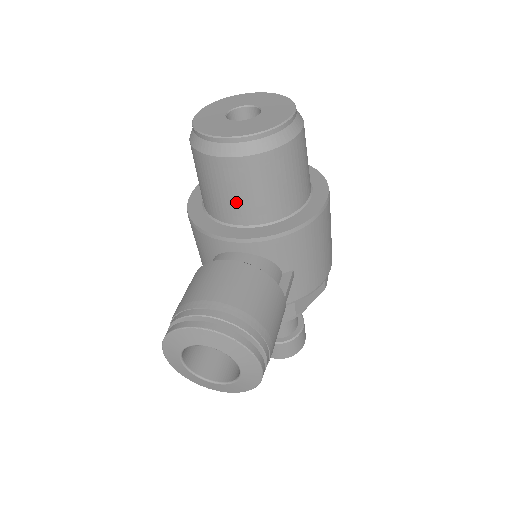
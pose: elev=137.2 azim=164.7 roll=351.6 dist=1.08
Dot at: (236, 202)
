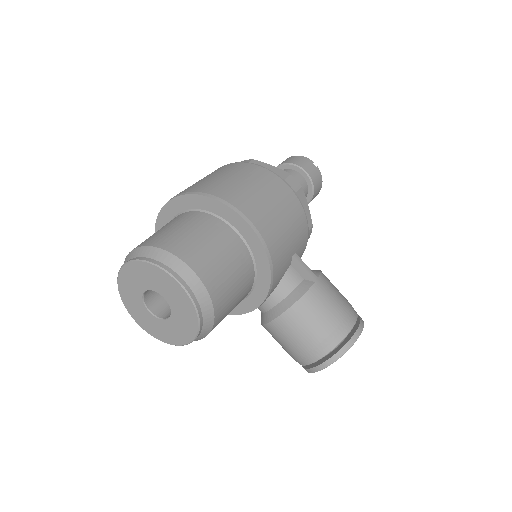
Dot at: occluded
